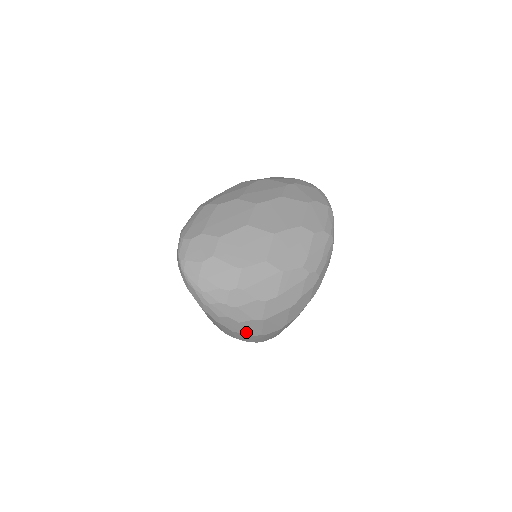
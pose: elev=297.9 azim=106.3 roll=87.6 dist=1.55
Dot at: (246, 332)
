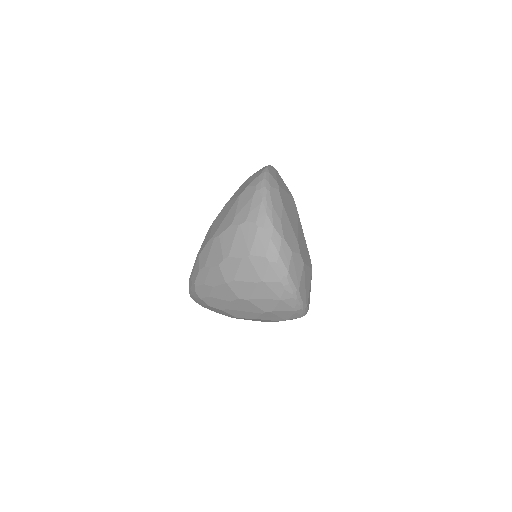
Dot at: occluded
